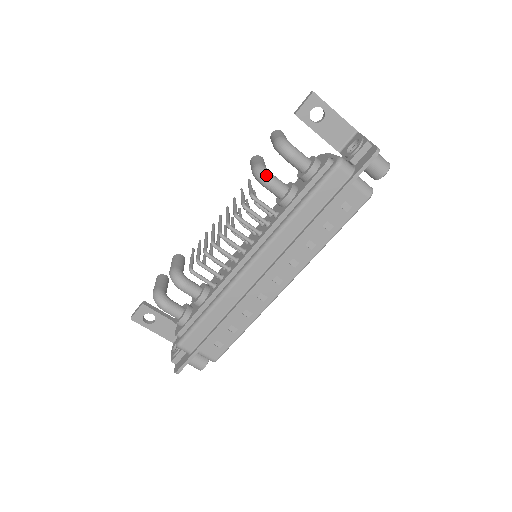
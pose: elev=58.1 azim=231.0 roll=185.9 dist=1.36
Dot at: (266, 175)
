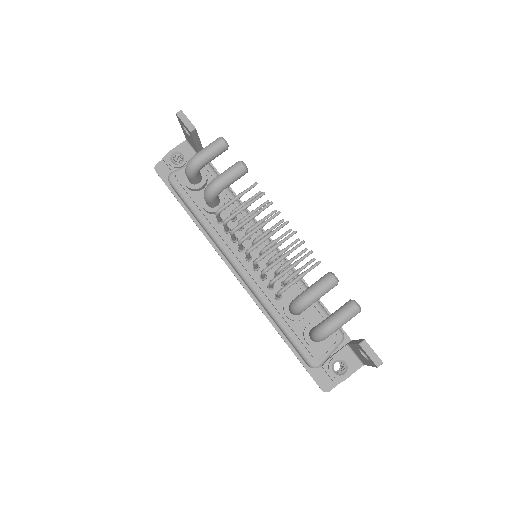
Dot at: (297, 311)
